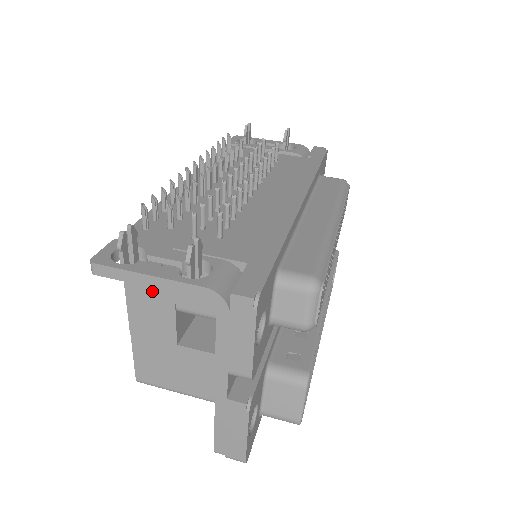
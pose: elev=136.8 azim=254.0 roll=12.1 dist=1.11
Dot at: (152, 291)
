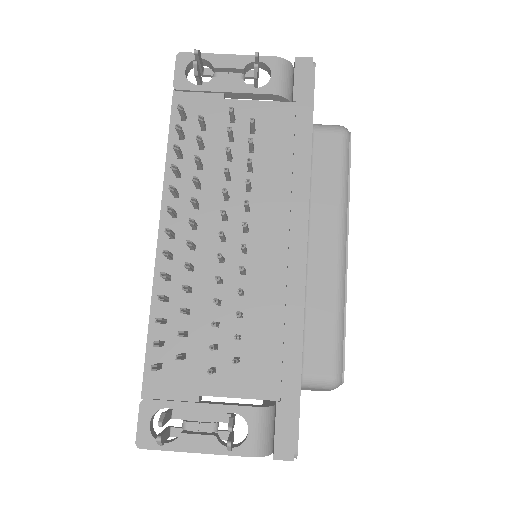
Dot at: occluded
